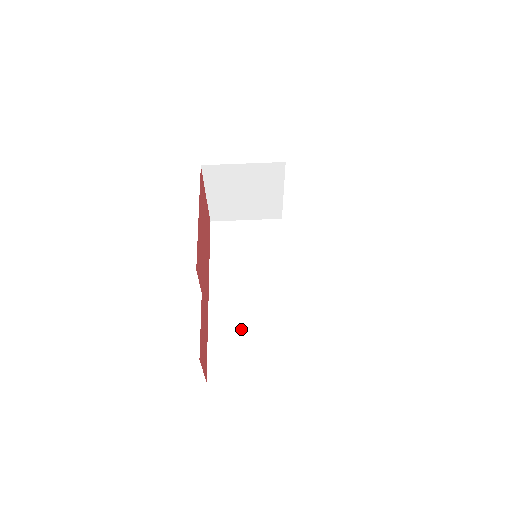
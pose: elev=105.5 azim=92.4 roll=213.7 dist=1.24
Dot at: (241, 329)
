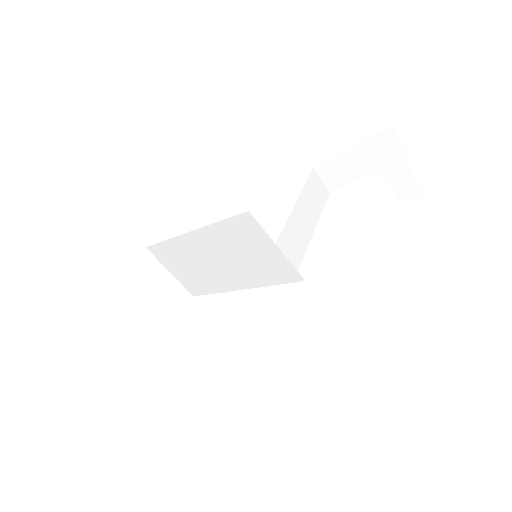
Dot at: (188, 262)
